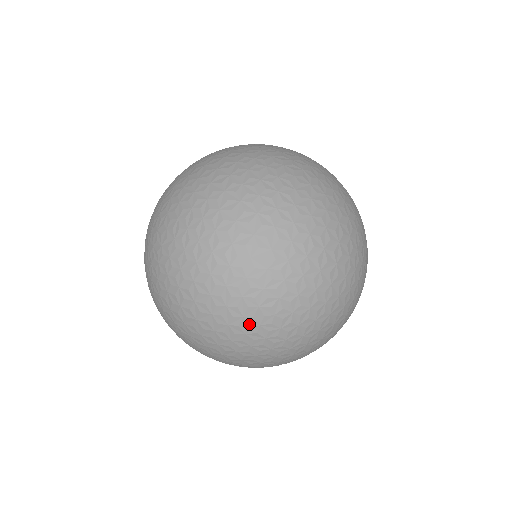
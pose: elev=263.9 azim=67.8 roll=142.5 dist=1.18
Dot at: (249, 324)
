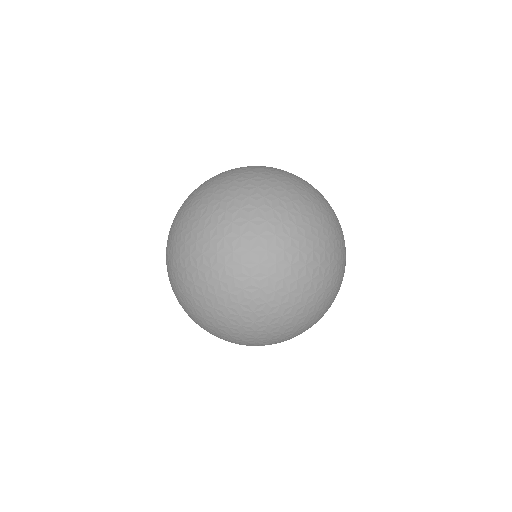
Dot at: (231, 300)
